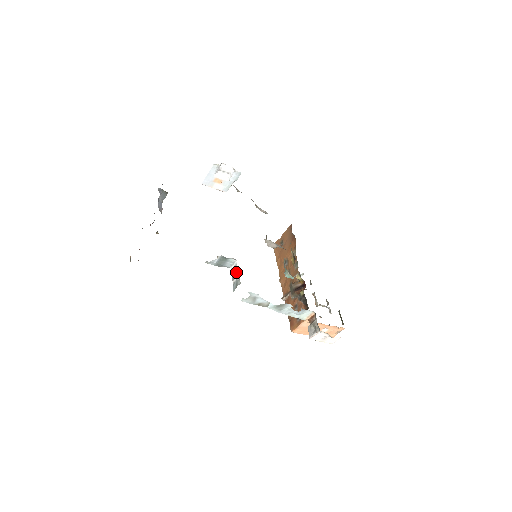
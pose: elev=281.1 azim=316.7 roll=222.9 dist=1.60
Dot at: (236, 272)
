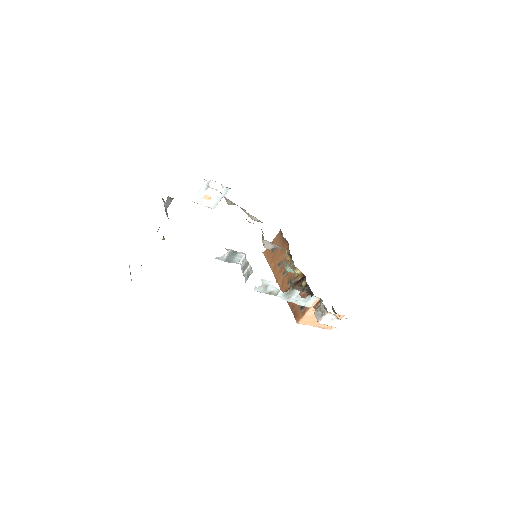
Dot at: (246, 264)
